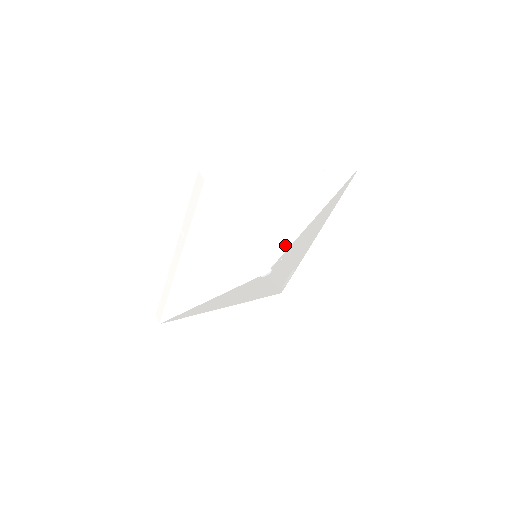
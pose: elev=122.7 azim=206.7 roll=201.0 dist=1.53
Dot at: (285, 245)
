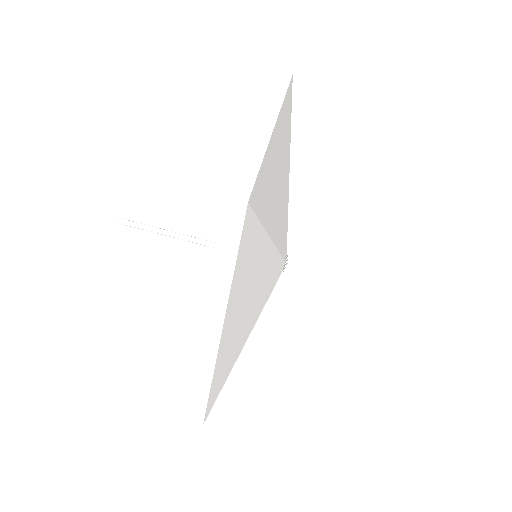
Dot at: (286, 217)
